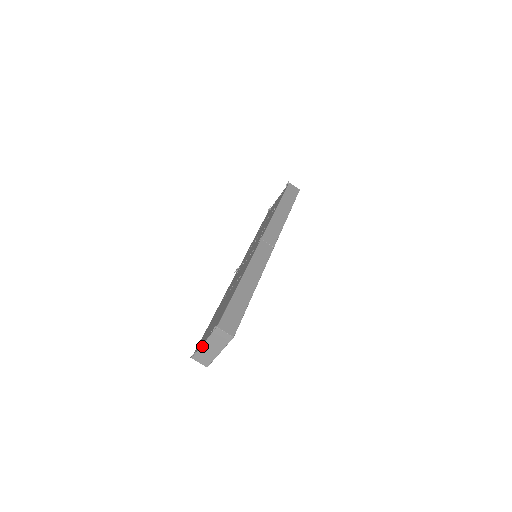
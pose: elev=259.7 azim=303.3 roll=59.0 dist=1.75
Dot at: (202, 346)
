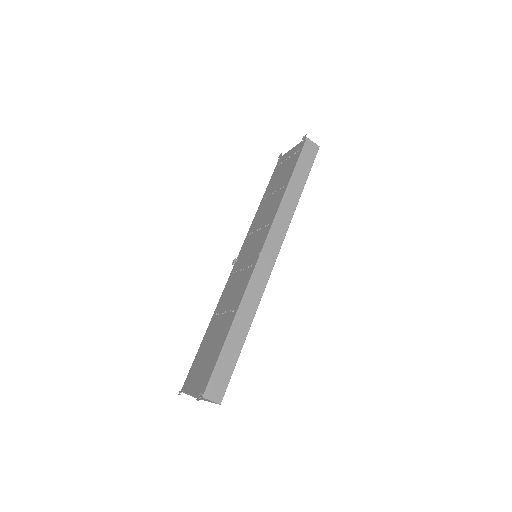
Dot at: (190, 394)
